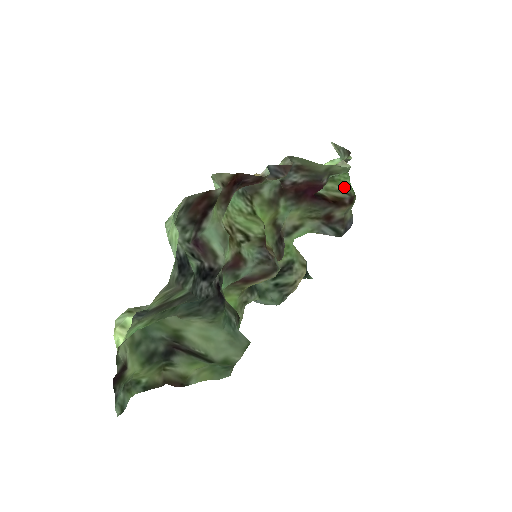
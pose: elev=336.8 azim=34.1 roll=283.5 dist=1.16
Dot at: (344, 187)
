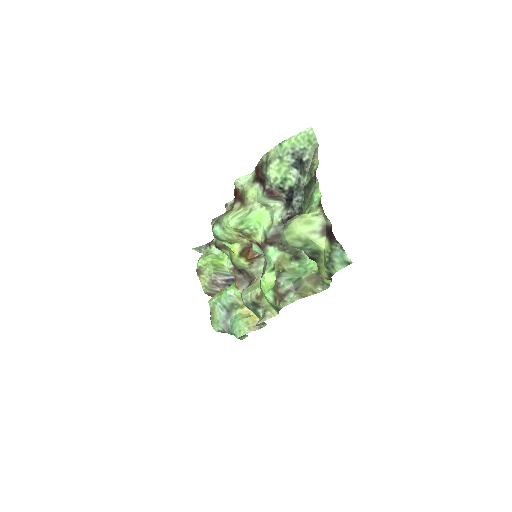
Dot at: occluded
